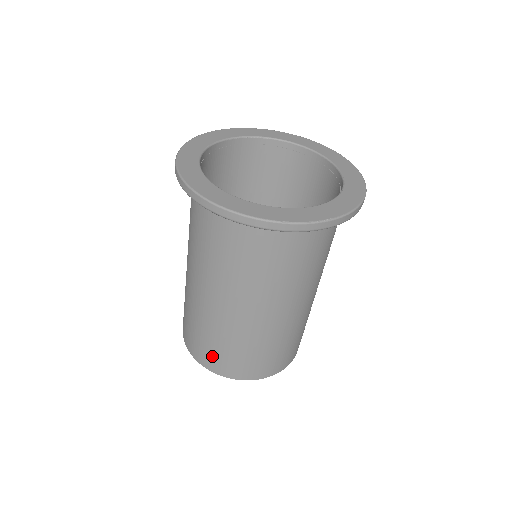
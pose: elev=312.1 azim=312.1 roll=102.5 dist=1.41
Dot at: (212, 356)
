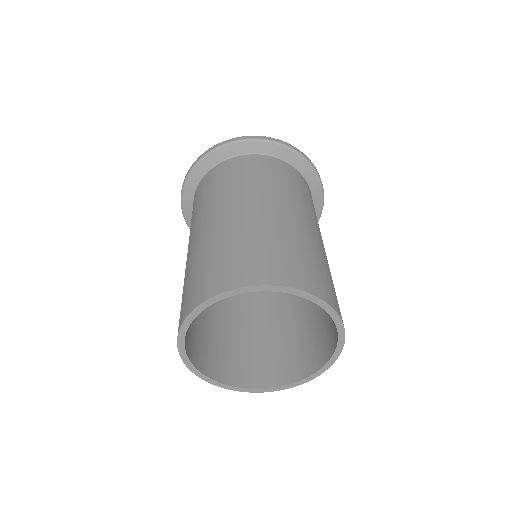
Dot at: (285, 264)
